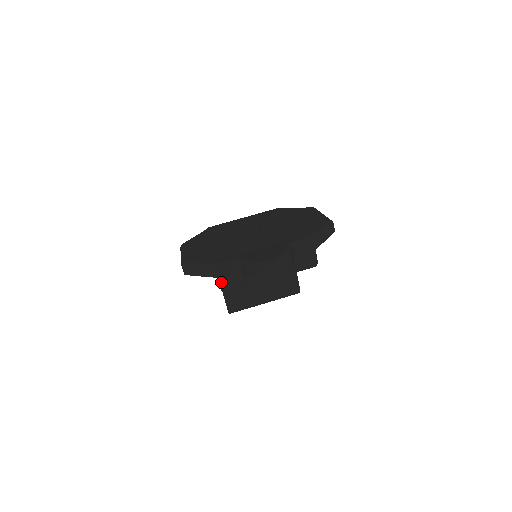
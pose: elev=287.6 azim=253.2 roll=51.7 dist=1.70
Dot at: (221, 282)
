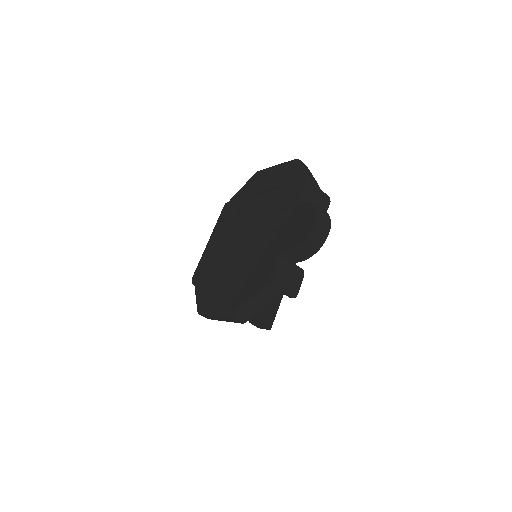
Dot at: (287, 291)
